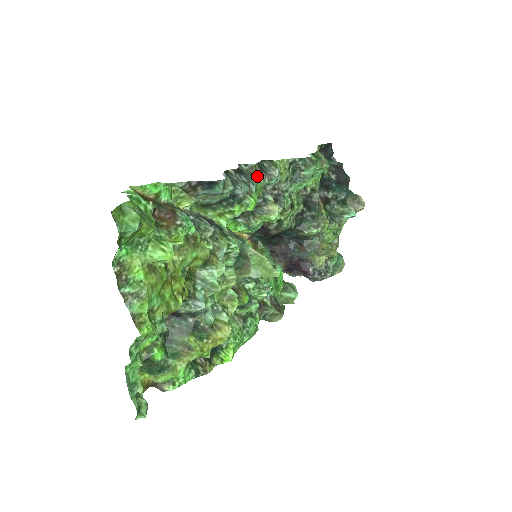
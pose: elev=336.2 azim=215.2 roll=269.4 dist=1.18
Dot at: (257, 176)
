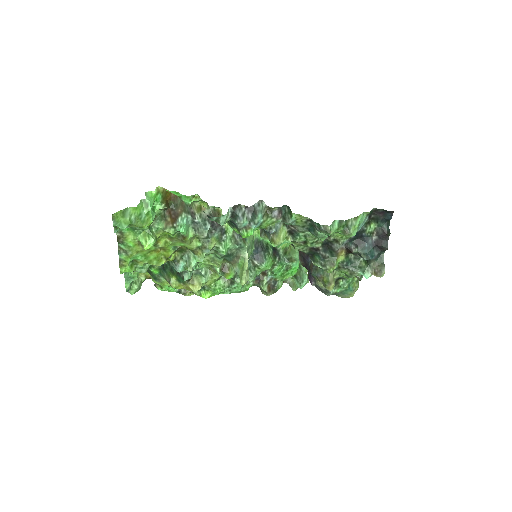
Dot at: (271, 215)
